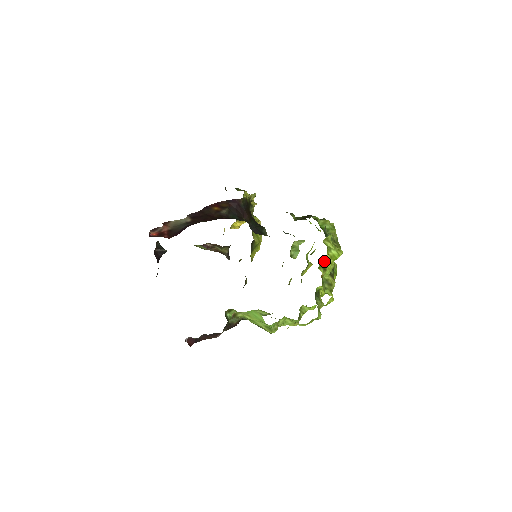
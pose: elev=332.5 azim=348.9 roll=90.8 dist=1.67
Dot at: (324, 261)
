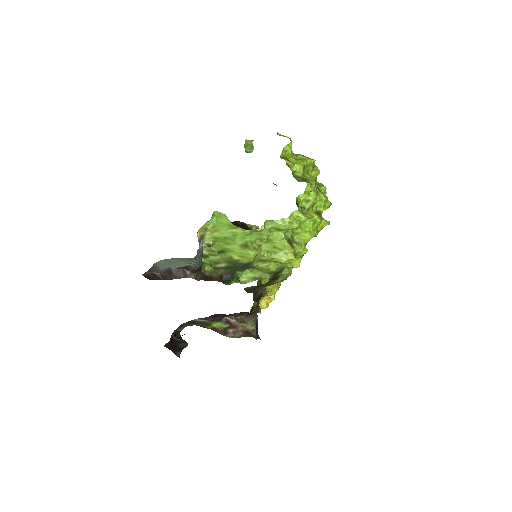
Dot at: (288, 157)
